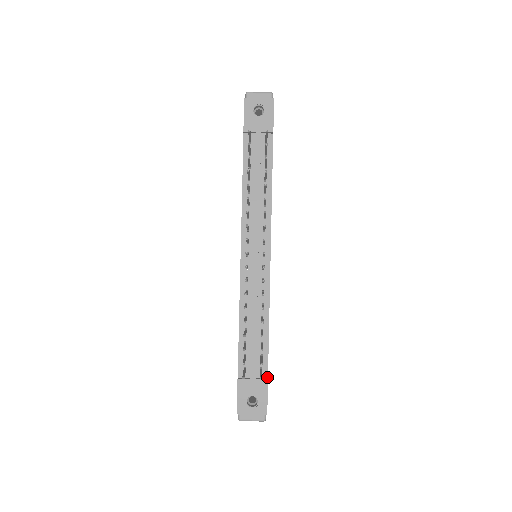
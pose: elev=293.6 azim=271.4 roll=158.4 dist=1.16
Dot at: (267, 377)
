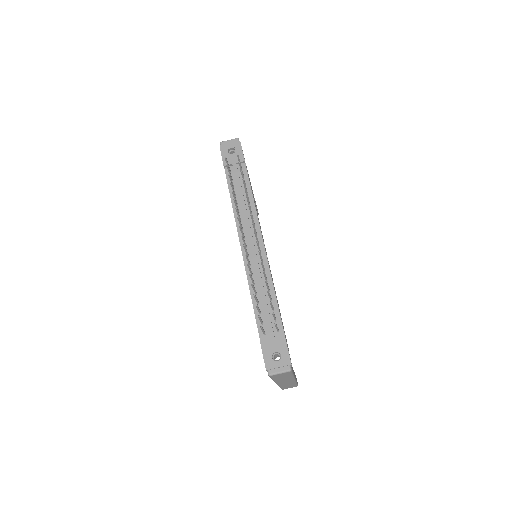
Dot at: (284, 335)
